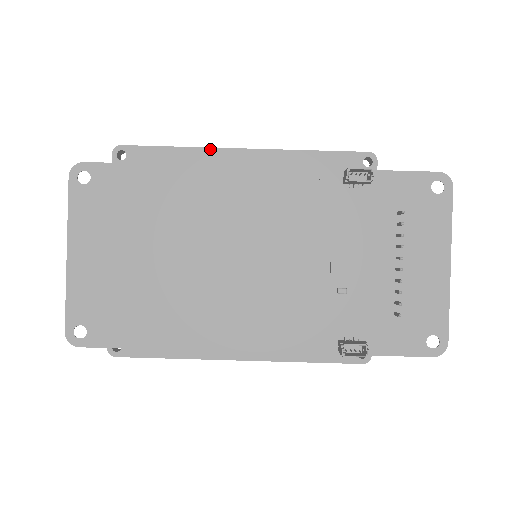
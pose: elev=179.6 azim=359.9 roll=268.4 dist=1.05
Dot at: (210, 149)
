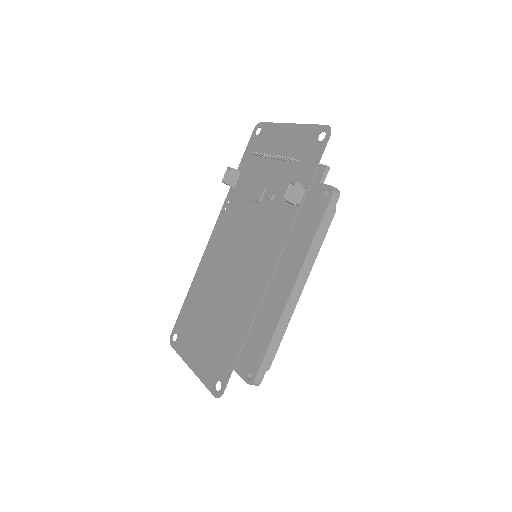
Dot at: occluded
